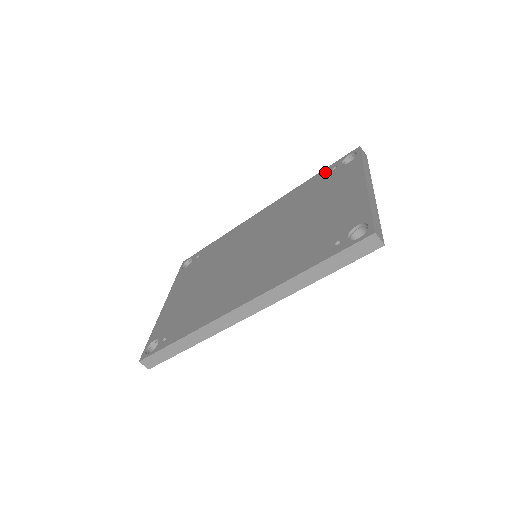
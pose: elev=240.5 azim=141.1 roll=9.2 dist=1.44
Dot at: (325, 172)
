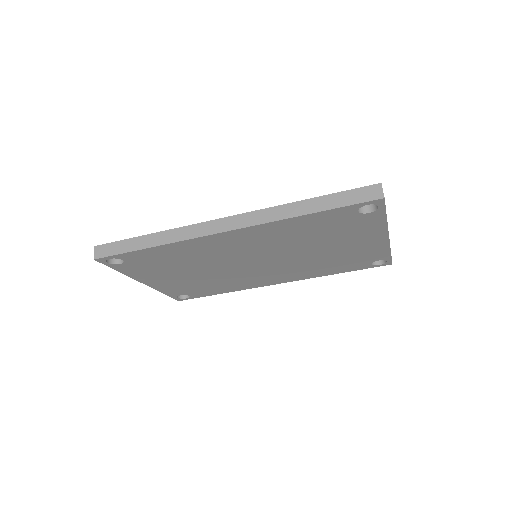
Dot at: occluded
